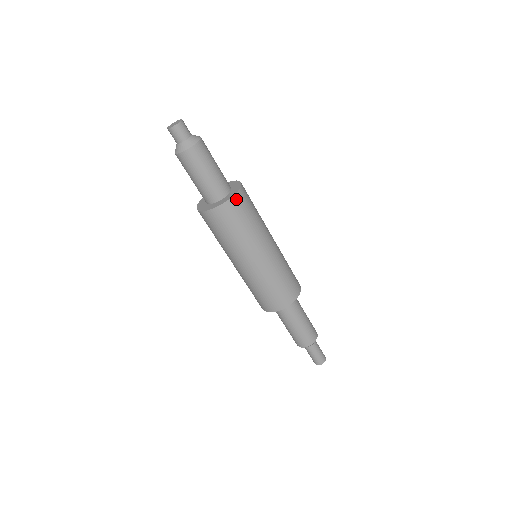
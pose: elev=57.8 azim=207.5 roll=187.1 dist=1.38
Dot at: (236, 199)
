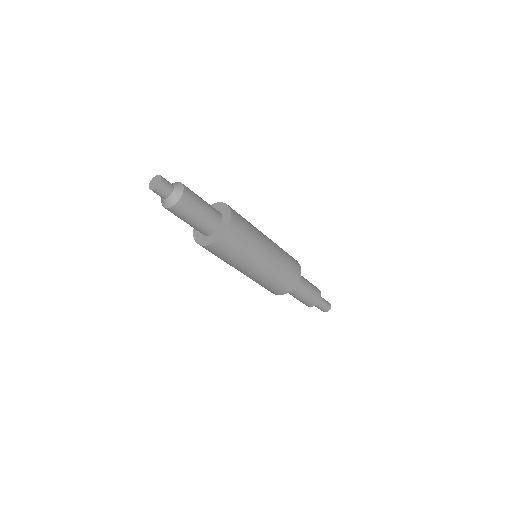
Dot at: (233, 217)
